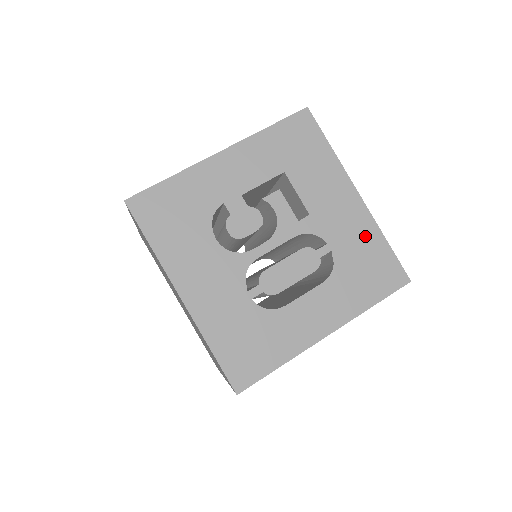
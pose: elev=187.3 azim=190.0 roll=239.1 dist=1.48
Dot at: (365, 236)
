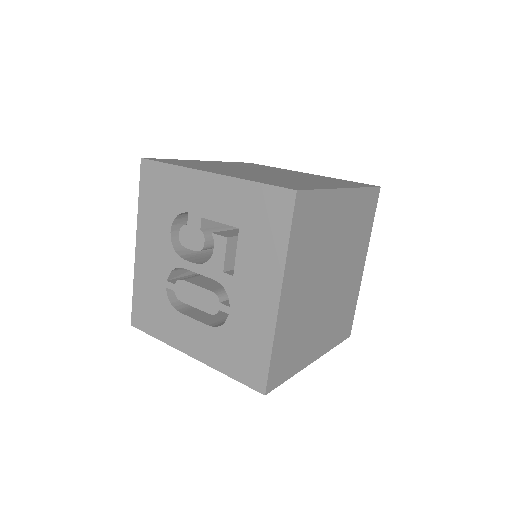
Dot at: (259, 332)
